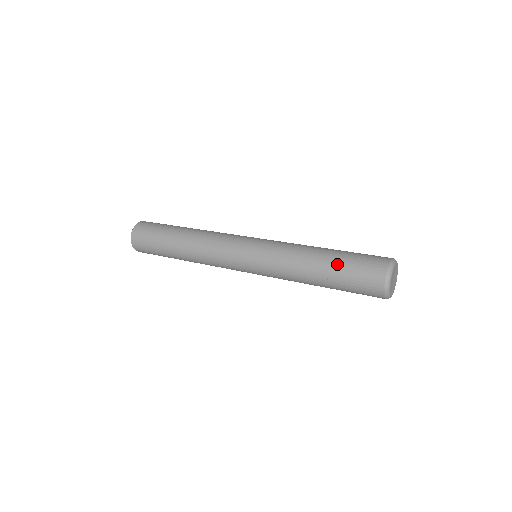
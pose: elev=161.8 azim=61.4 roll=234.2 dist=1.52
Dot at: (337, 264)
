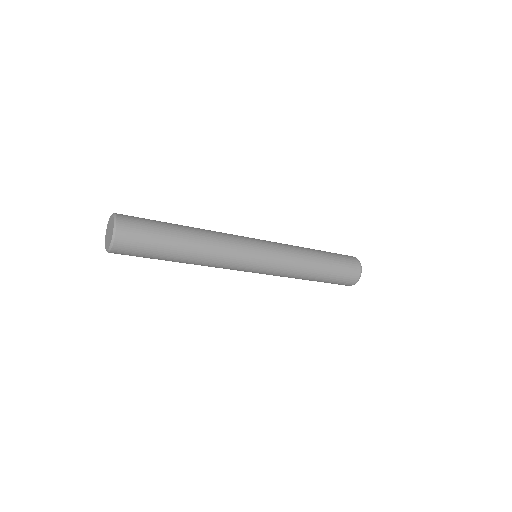
Dot at: (332, 260)
